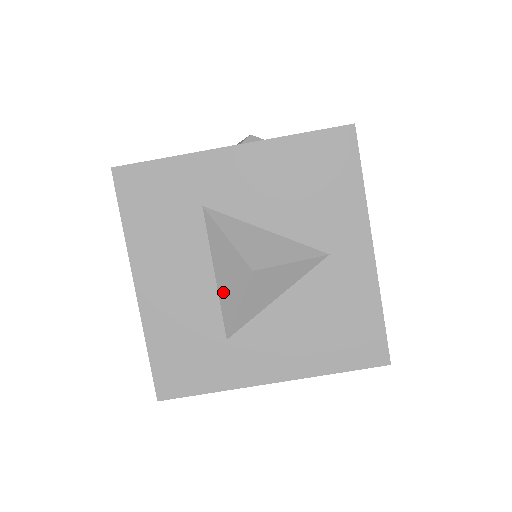
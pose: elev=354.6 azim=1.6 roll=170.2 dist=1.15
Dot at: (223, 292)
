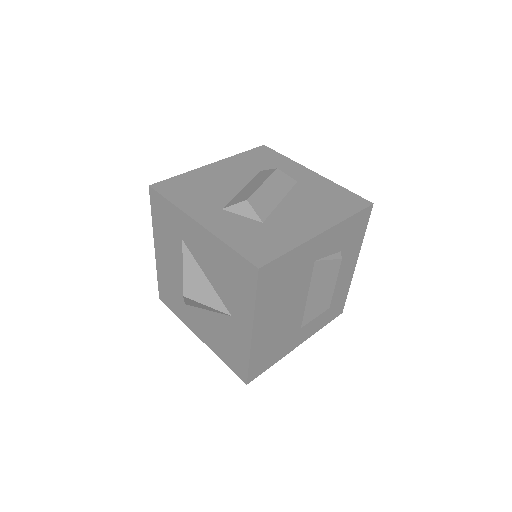
Dot at: occluded
